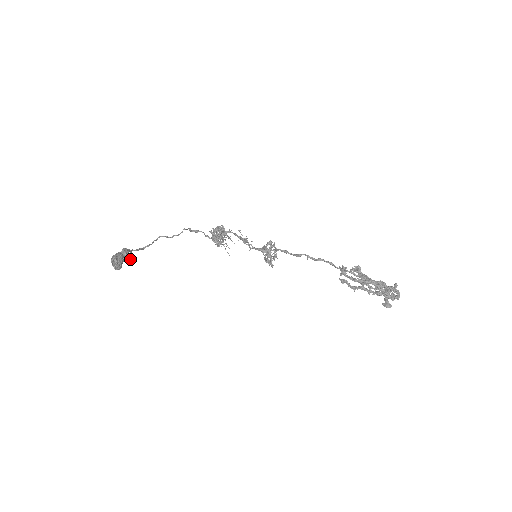
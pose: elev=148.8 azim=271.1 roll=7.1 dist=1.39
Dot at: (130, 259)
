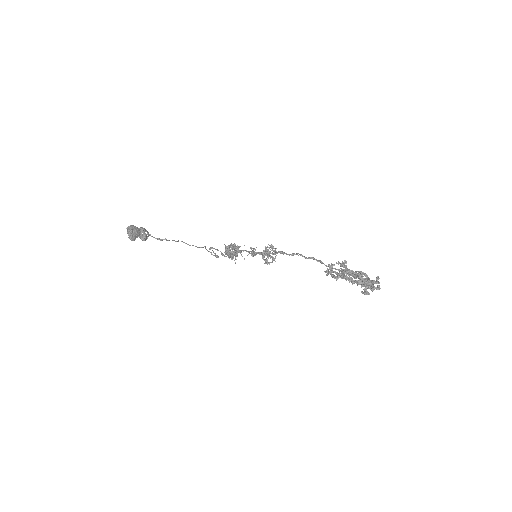
Dot at: (145, 237)
